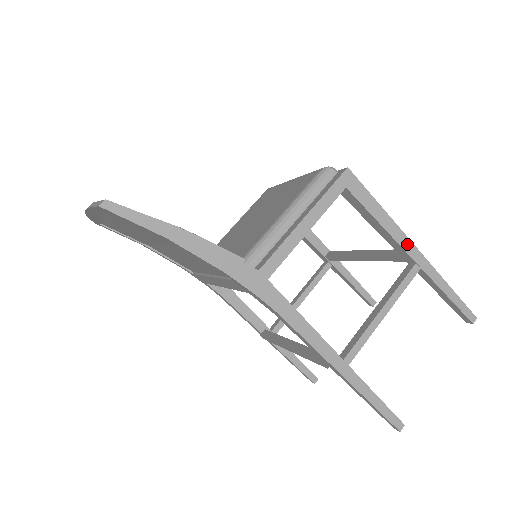
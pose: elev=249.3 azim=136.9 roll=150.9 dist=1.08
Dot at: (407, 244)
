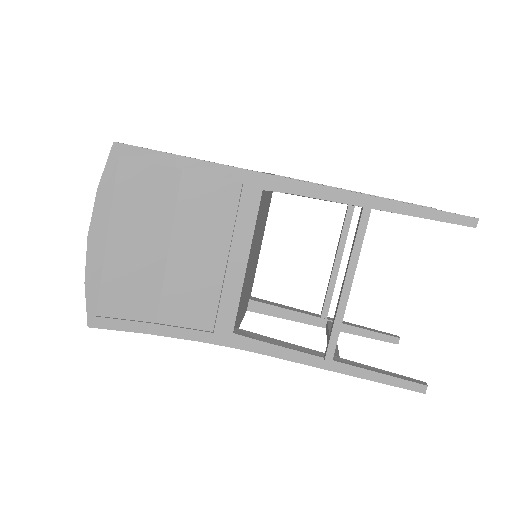
Dot at: (342, 189)
